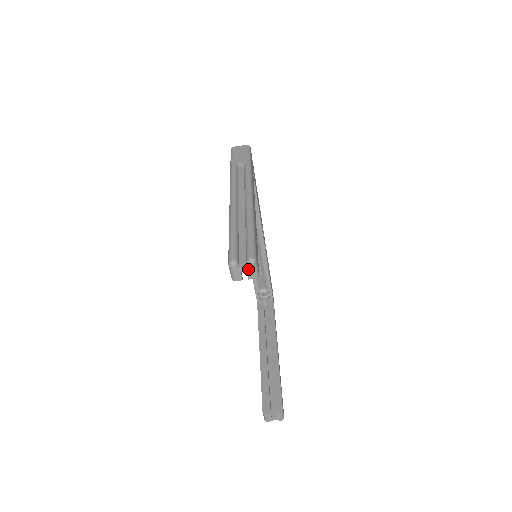
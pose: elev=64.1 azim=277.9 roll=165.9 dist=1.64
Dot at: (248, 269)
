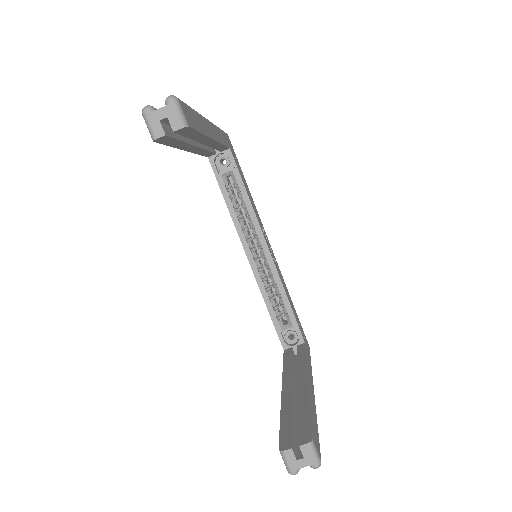
Dot at: (168, 112)
